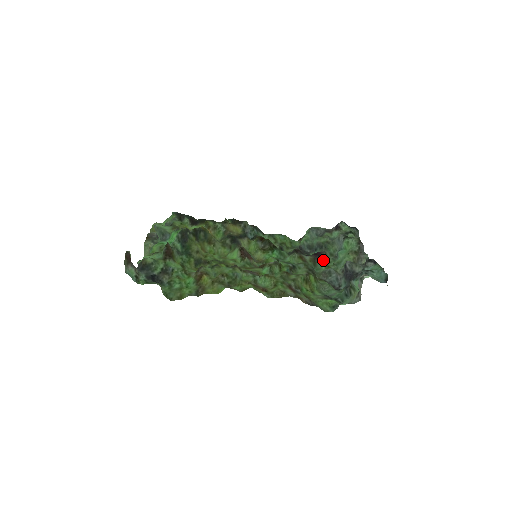
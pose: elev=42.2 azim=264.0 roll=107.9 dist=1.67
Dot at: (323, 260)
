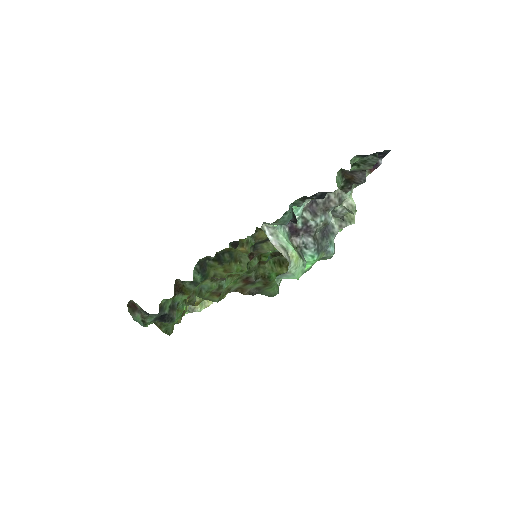
Dot at: occluded
